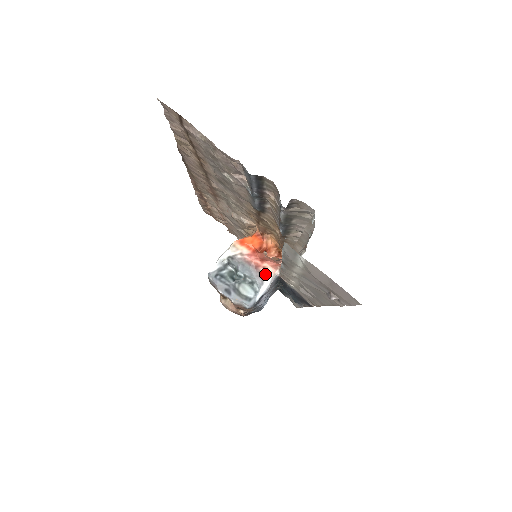
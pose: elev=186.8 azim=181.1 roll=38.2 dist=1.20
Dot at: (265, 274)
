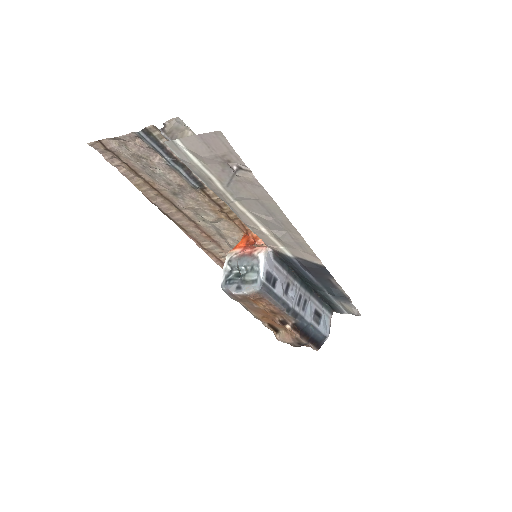
Dot at: (257, 253)
